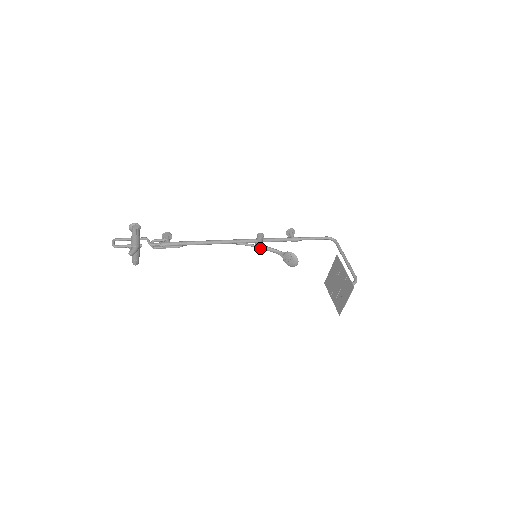
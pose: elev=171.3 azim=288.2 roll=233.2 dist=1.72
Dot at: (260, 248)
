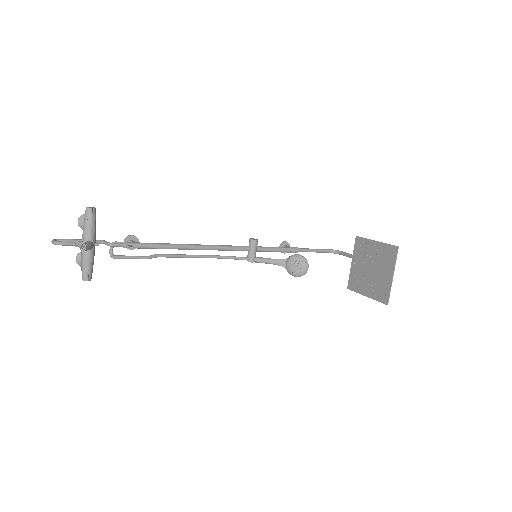
Dot at: (255, 260)
